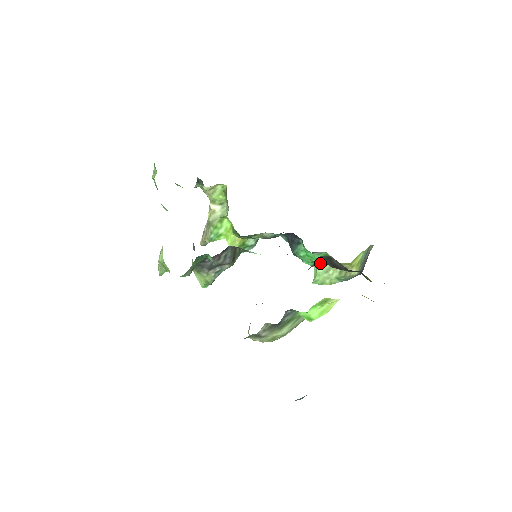
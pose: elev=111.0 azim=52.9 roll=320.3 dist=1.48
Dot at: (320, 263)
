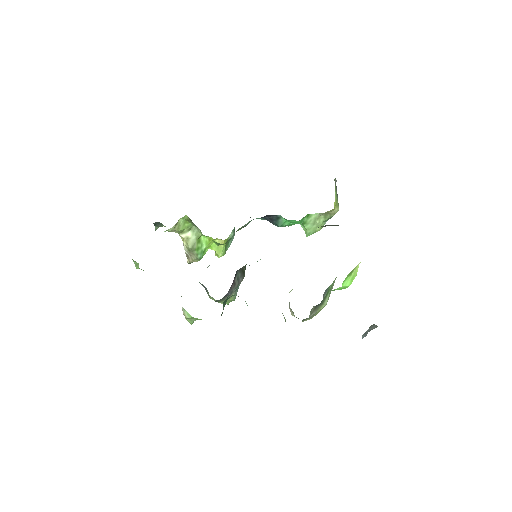
Dot at: (305, 221)
